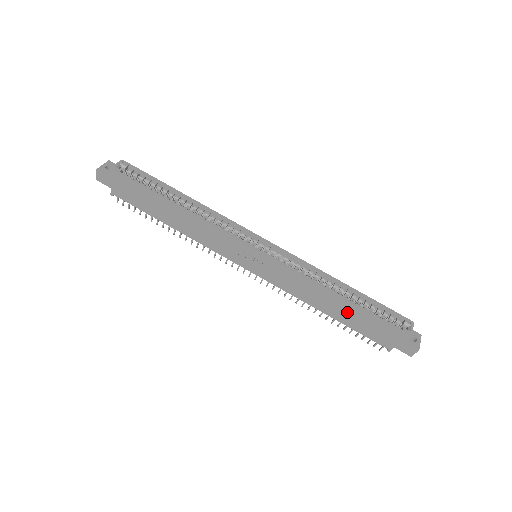
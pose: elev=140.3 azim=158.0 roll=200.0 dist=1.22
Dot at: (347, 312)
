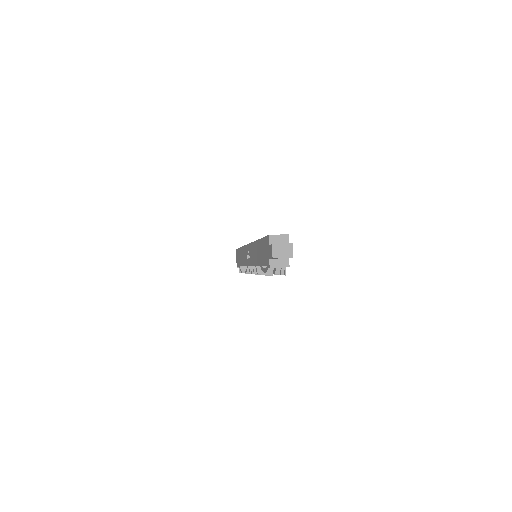
Dot at: (260, 250)
